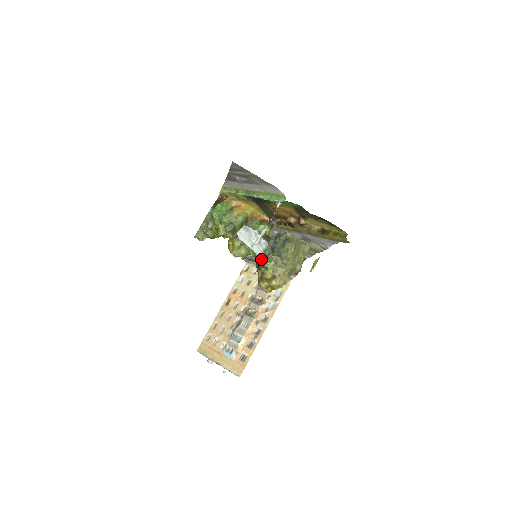
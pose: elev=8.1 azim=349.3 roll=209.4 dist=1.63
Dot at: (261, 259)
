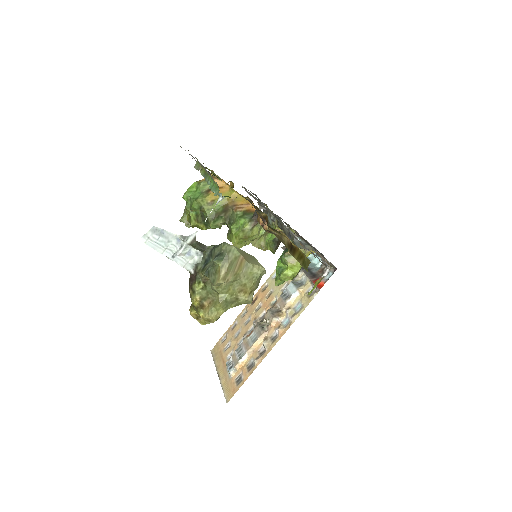
Dot at: (193, 275)
